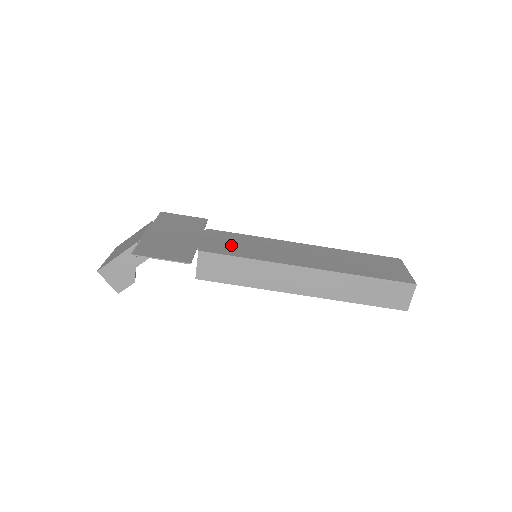
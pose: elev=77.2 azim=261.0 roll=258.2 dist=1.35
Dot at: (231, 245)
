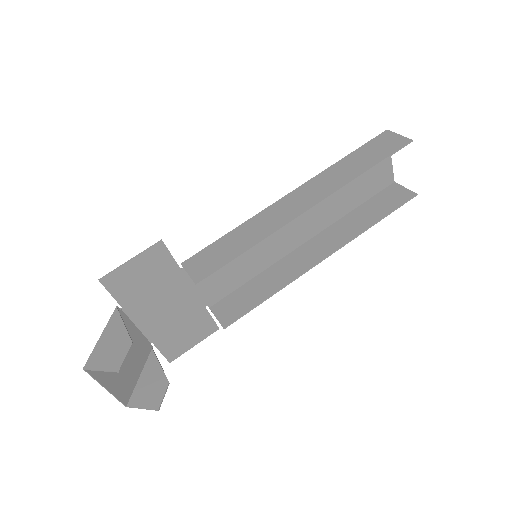
Dot at: occluded
